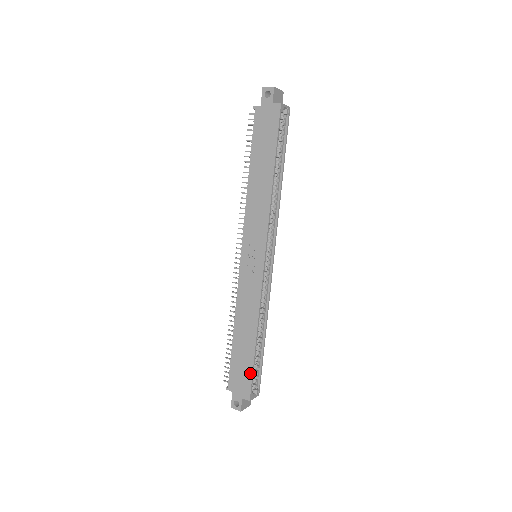
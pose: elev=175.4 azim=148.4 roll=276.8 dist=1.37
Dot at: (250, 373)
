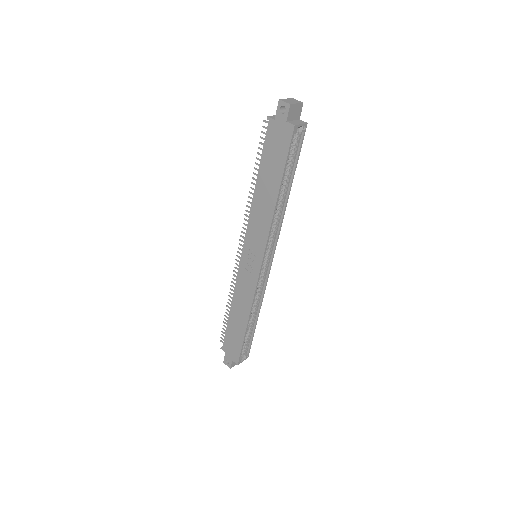
Dot at: (240, 346)
